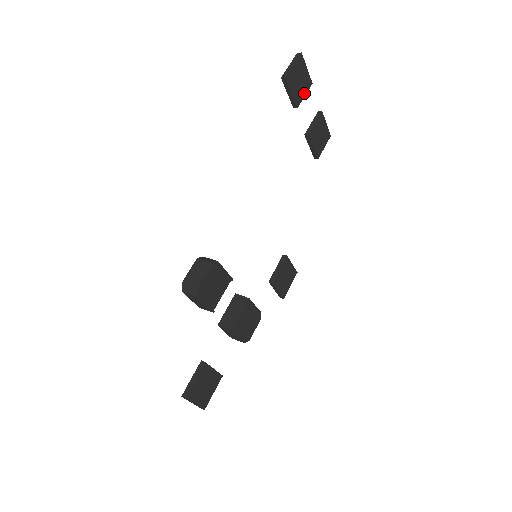
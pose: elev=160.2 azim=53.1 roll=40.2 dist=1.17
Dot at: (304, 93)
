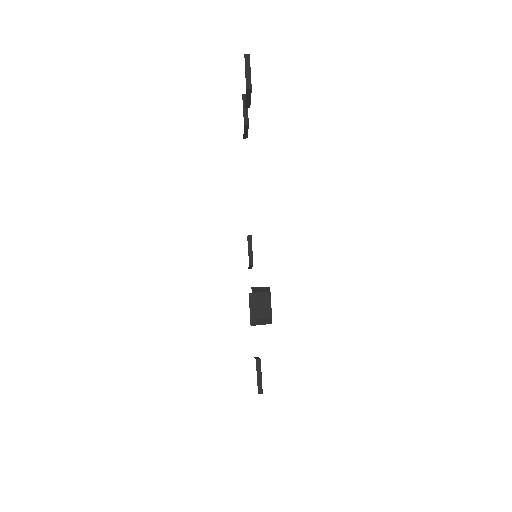
Dot at: occluded
